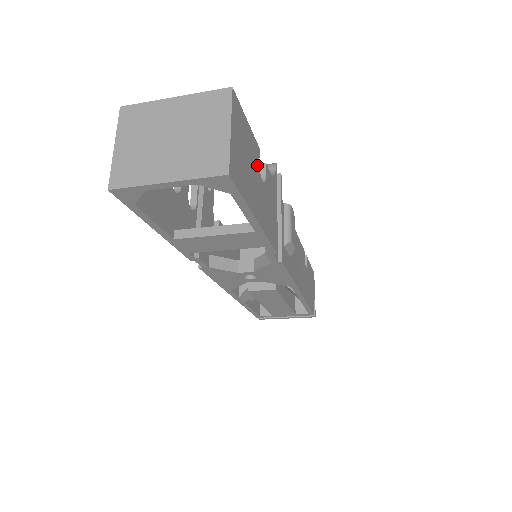
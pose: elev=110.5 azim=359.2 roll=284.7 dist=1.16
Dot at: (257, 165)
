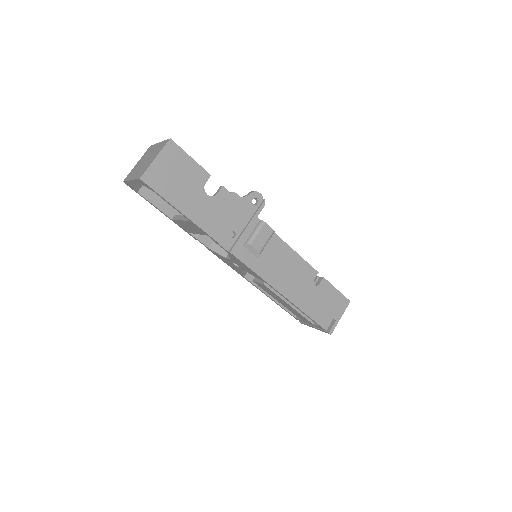
Dot at: (200, 183)
